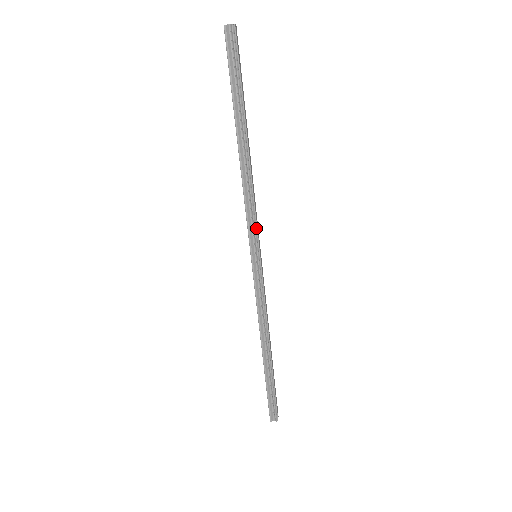
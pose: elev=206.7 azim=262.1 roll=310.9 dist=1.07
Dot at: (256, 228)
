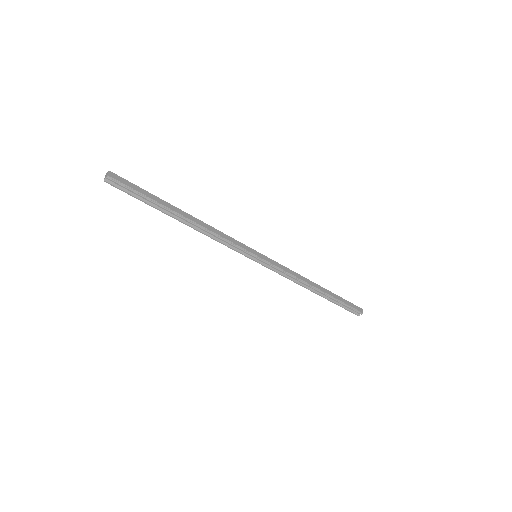
Dot at: (239, 247)
